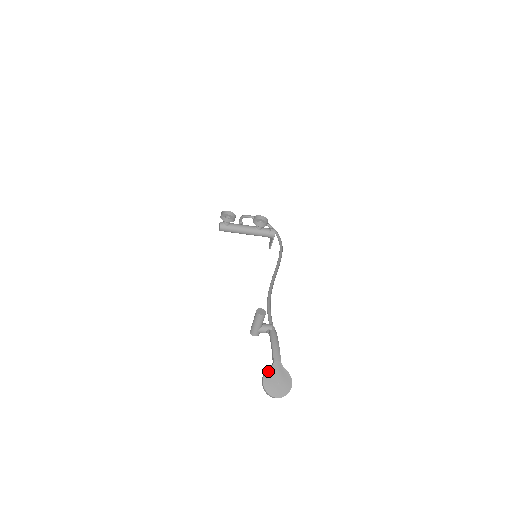
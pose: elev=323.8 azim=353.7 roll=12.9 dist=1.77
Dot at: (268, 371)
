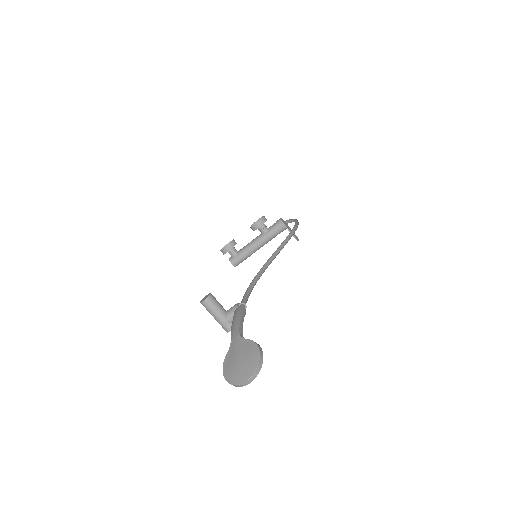
Dot at: (226, 357)
